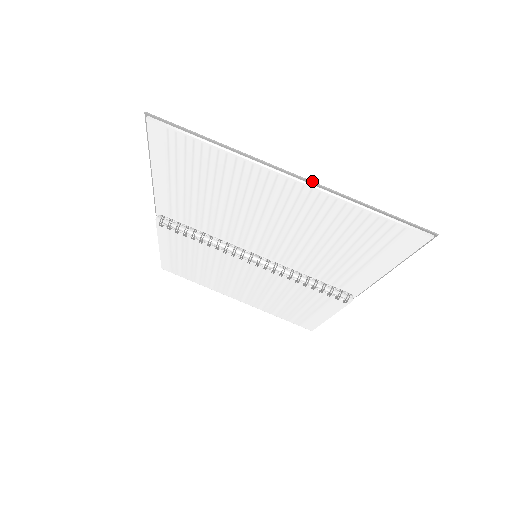
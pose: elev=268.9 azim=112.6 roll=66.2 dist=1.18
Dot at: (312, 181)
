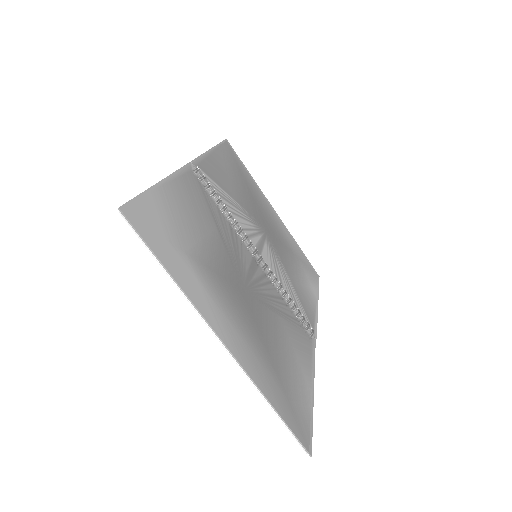
Dot at: (236, 359)
